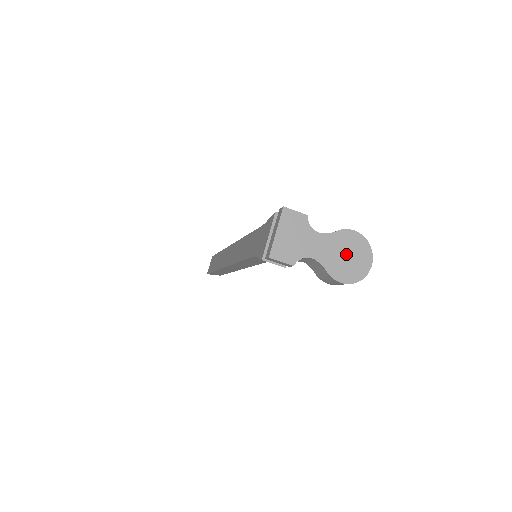
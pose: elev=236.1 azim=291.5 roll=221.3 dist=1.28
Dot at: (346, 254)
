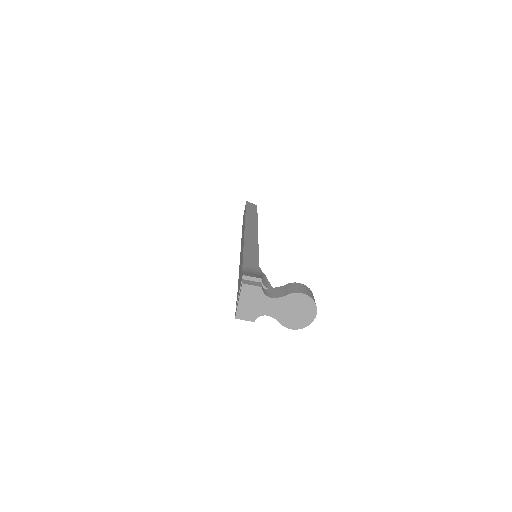
Dot at: (295, 310)
